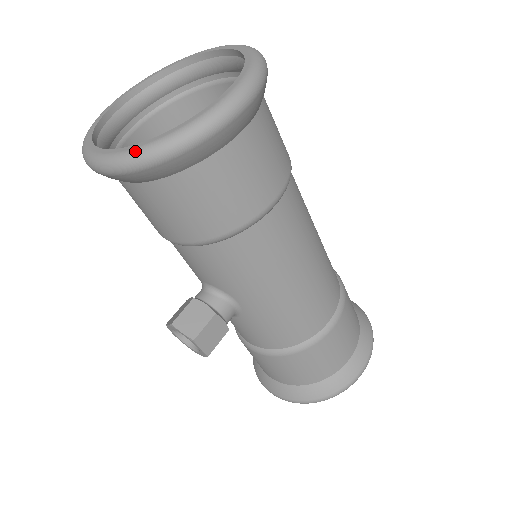
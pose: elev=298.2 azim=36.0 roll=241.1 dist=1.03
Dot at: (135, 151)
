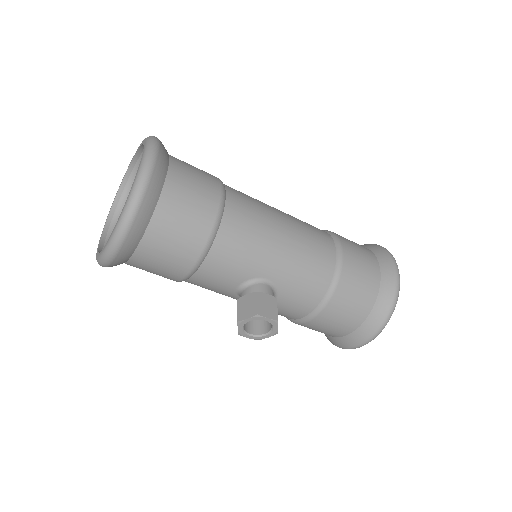
Dot at: (122, 215)
